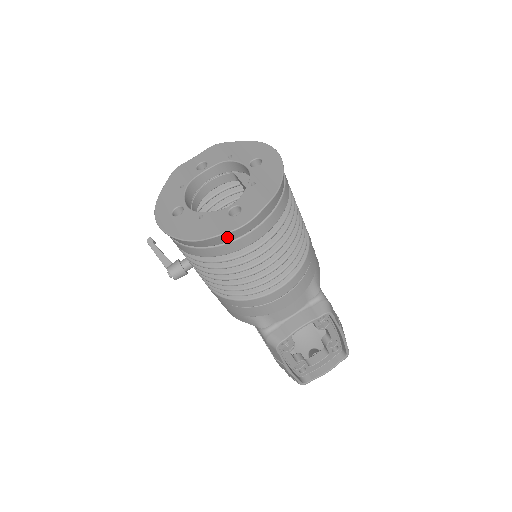
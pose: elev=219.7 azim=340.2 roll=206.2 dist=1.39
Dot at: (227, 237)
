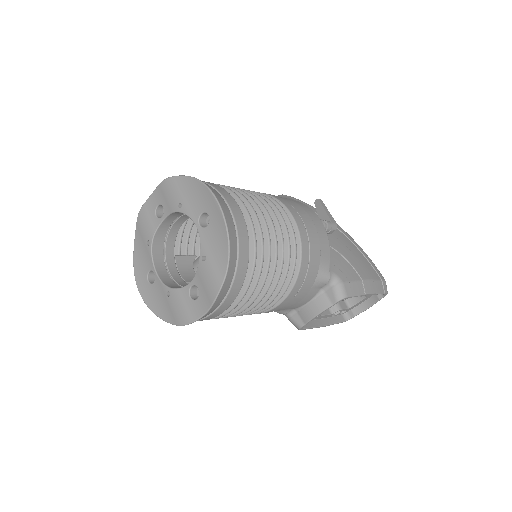
Dot at: occluded
